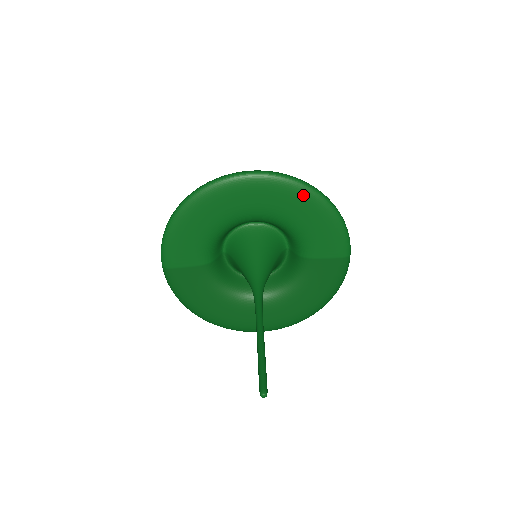
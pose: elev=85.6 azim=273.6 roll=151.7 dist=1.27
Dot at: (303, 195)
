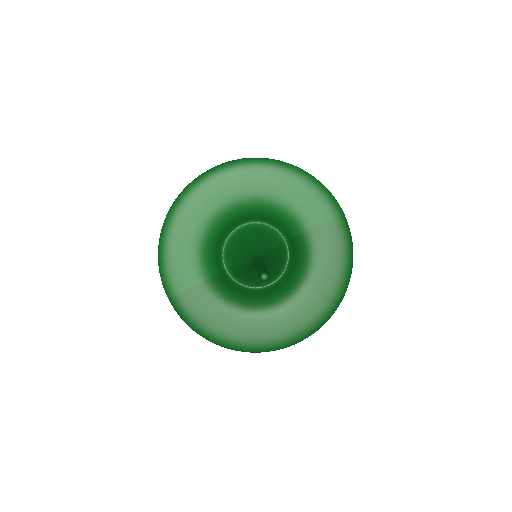
Dot at: (268, 168)
